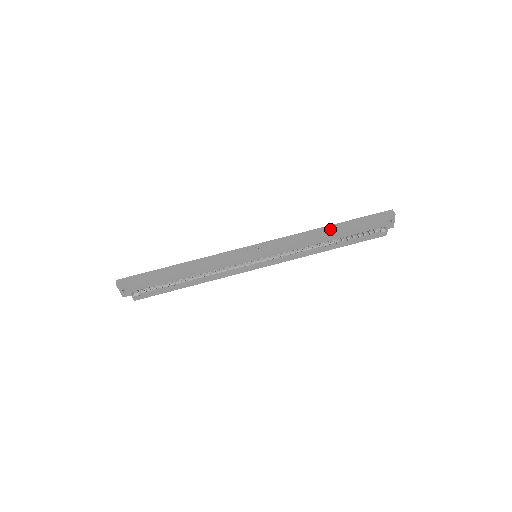
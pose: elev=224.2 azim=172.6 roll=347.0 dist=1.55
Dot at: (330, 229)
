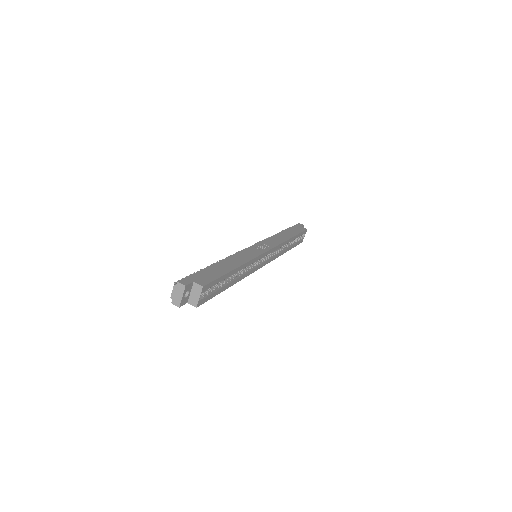
Dot at: (285, 233)
